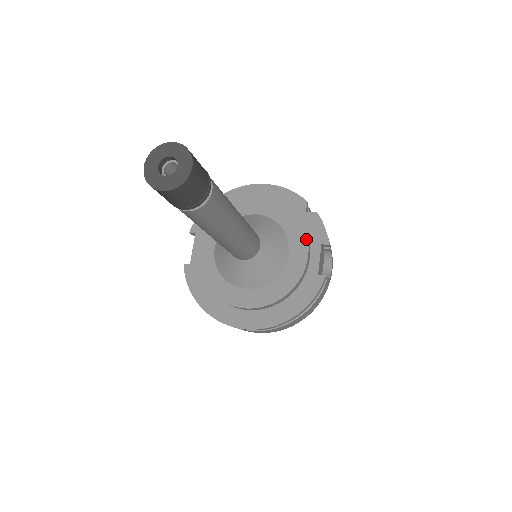
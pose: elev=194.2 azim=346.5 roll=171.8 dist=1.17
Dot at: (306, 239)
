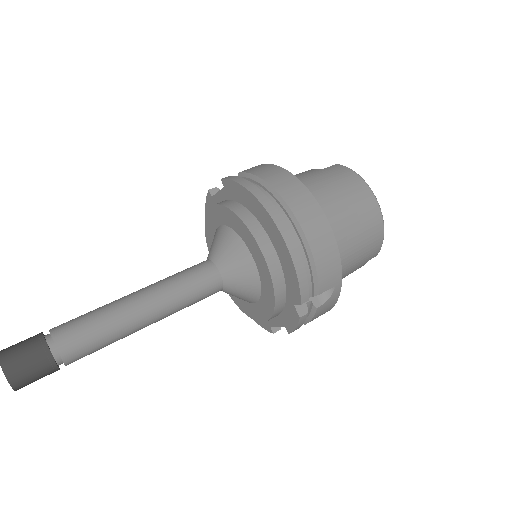
Dot at: (268, 318)
